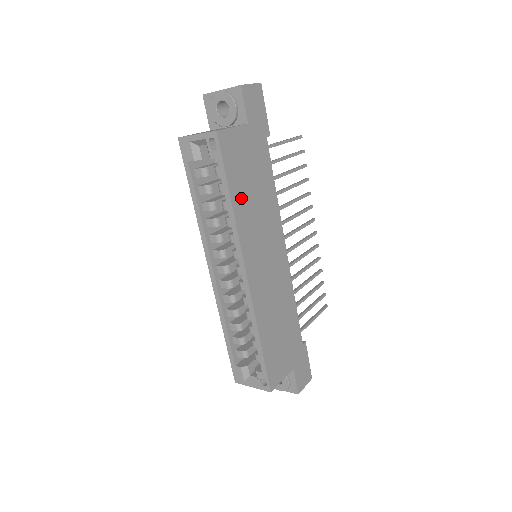
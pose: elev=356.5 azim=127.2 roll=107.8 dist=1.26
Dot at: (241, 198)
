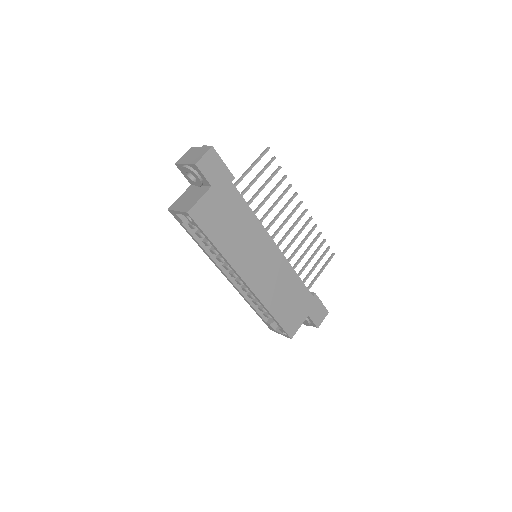
Dot at: (224, 240)
